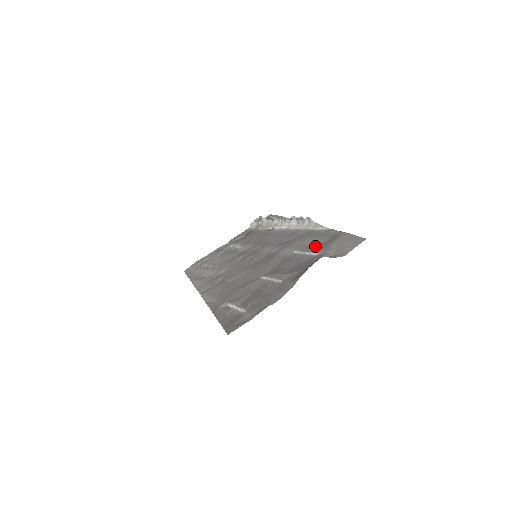
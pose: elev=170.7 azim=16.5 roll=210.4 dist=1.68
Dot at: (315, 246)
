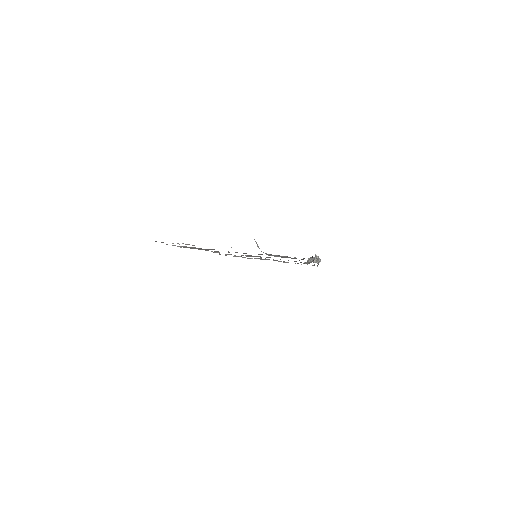
Dot at: occluded
